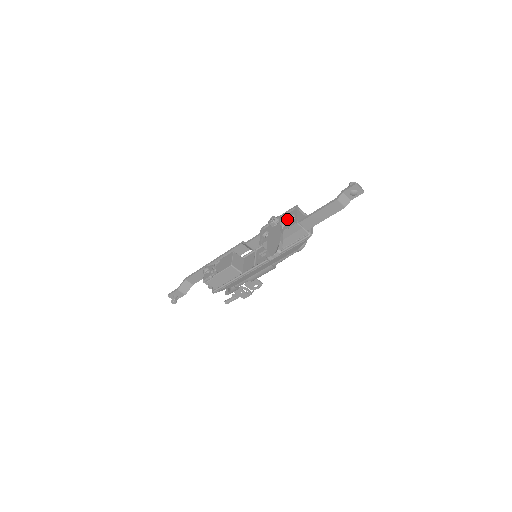
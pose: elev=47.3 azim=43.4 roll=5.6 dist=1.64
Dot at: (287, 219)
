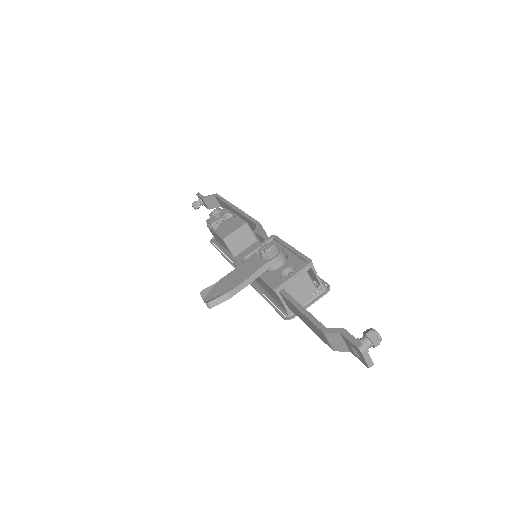
Dot at: (286, 265)
